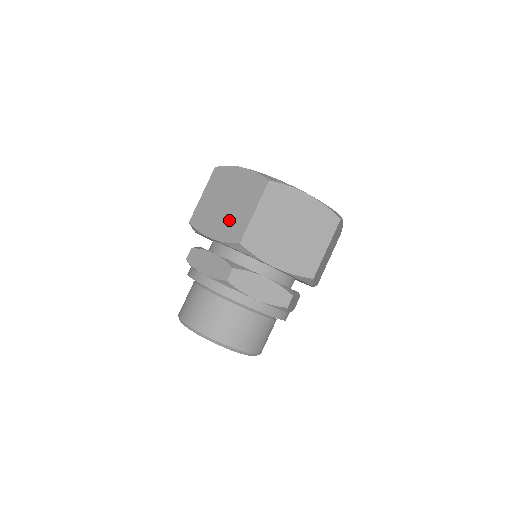
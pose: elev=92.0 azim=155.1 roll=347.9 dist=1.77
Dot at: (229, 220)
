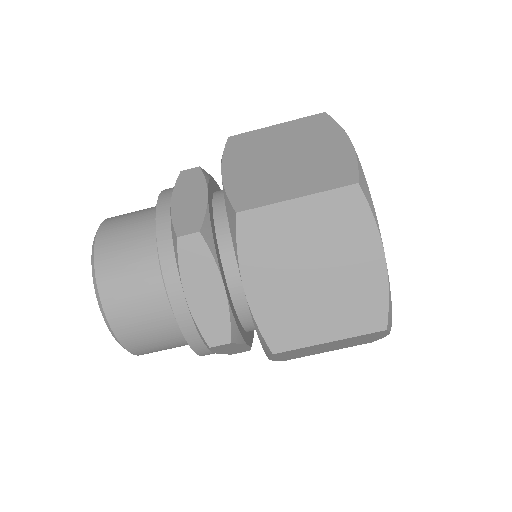
Dot at: (292, 305)
